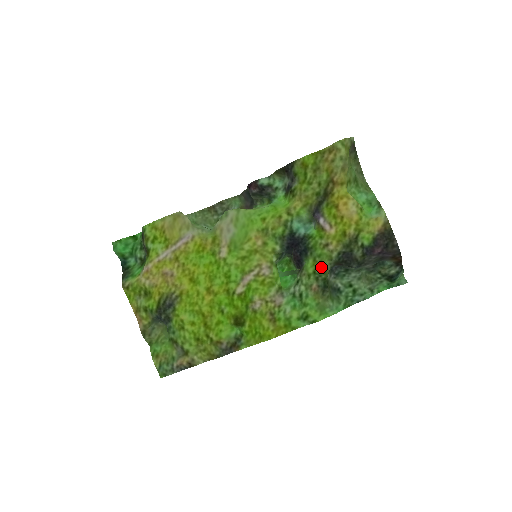
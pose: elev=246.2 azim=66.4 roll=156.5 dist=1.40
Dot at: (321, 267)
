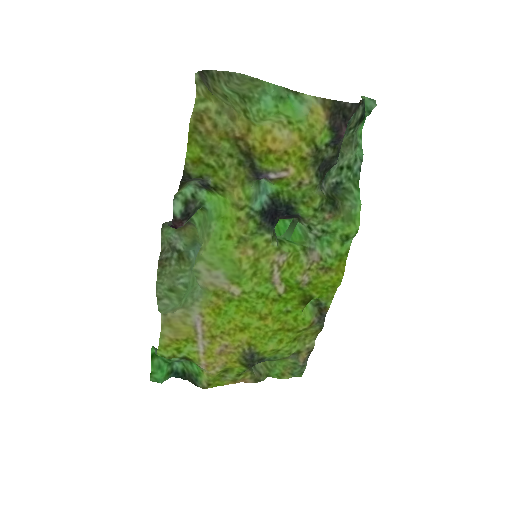
Dot at: (316, 201)
